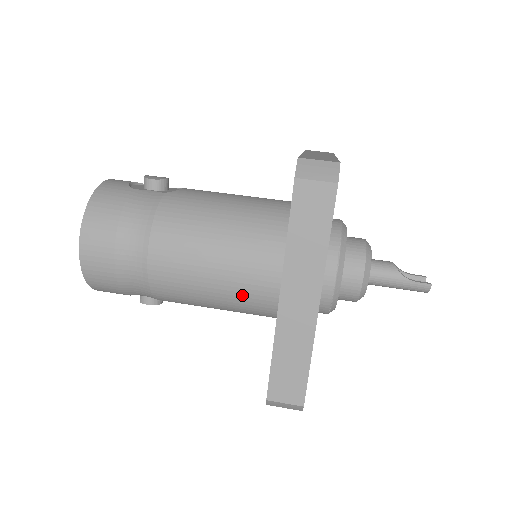
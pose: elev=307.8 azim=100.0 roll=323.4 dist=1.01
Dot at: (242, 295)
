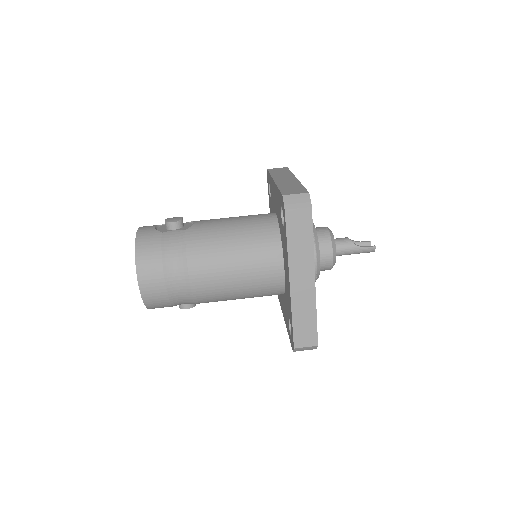
Dot at: (258, 286)
